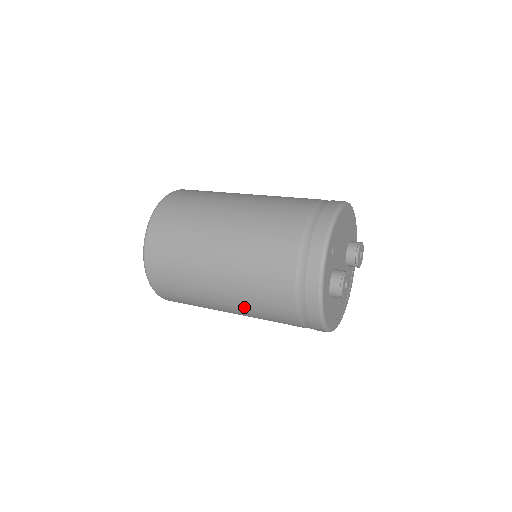
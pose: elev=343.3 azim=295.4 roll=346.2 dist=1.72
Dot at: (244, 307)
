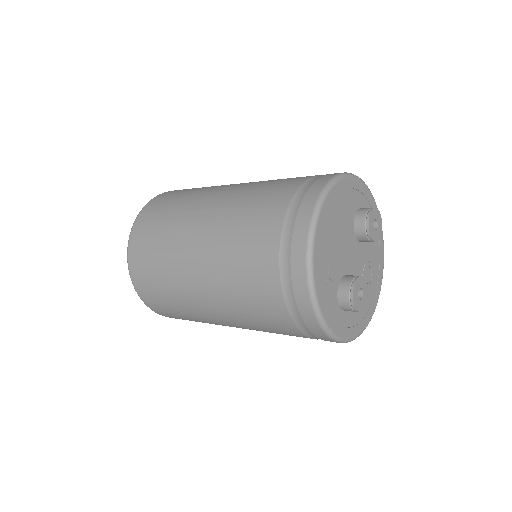
Dot at: occluded
